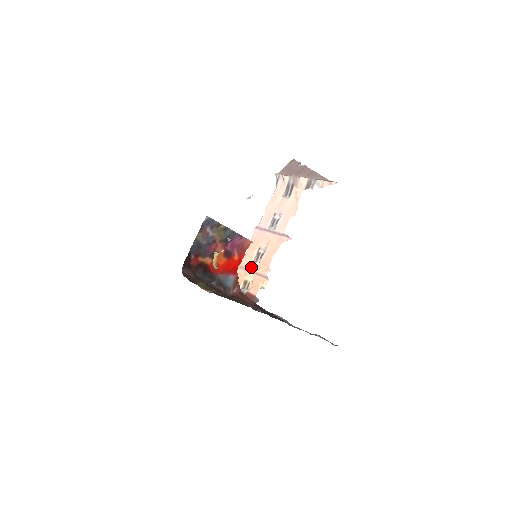
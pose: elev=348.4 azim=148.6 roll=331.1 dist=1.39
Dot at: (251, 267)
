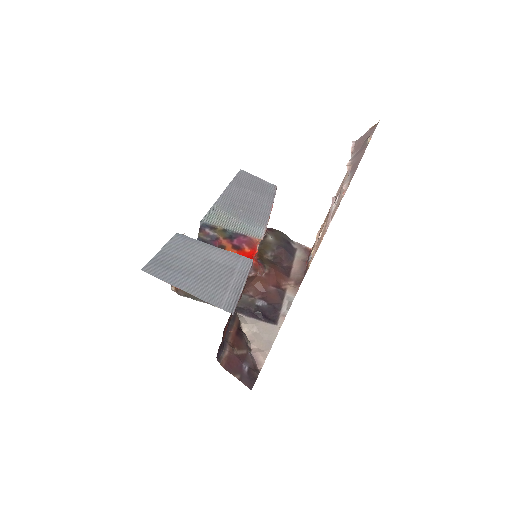
Dot at: occluded
